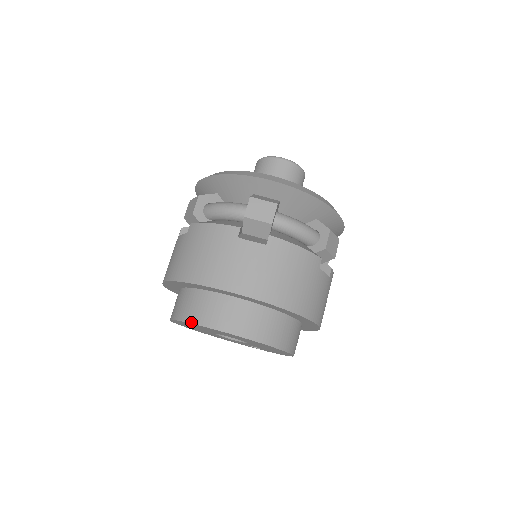
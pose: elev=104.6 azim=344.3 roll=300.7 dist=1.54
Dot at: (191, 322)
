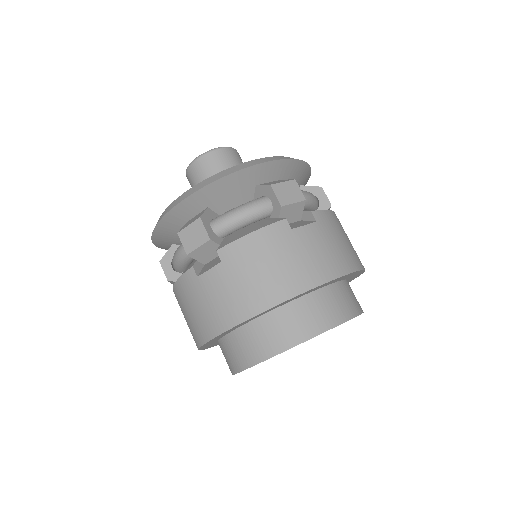
Dot at: (299, 343)
